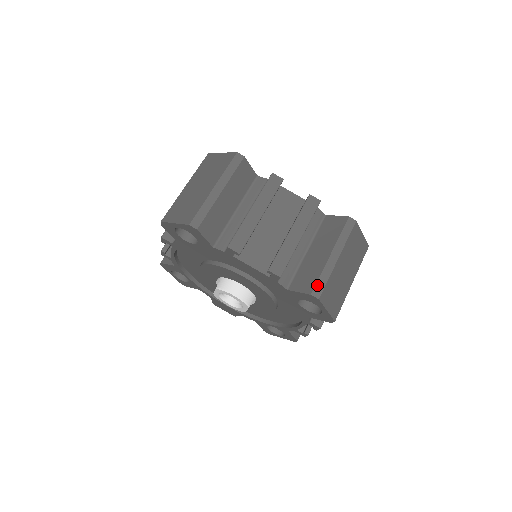
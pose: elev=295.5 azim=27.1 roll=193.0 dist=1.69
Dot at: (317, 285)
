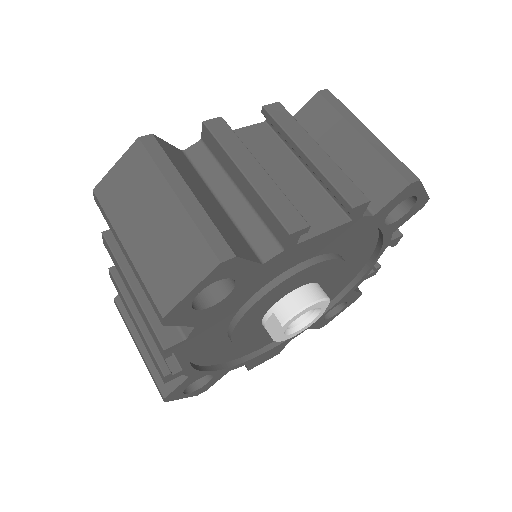
Dot at: (399, 170)
